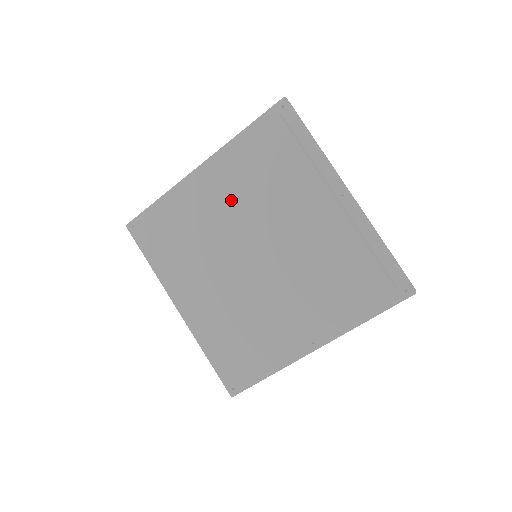
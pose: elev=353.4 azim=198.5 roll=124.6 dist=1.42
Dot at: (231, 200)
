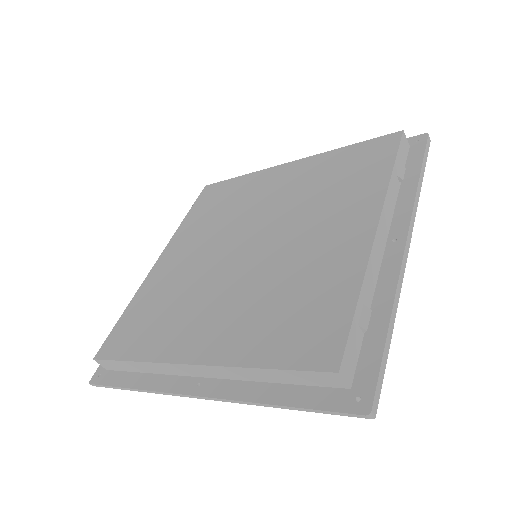
Dot at: (198, 242)
